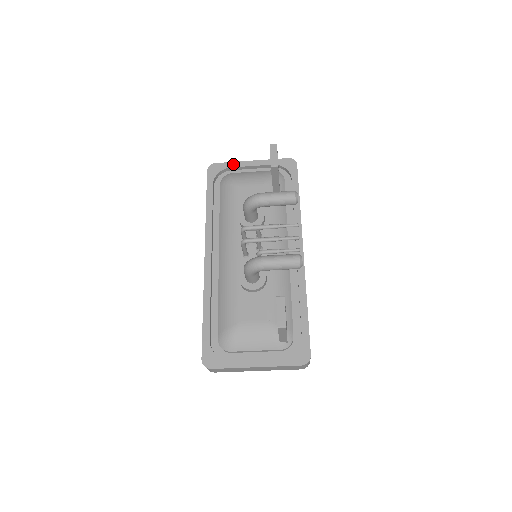
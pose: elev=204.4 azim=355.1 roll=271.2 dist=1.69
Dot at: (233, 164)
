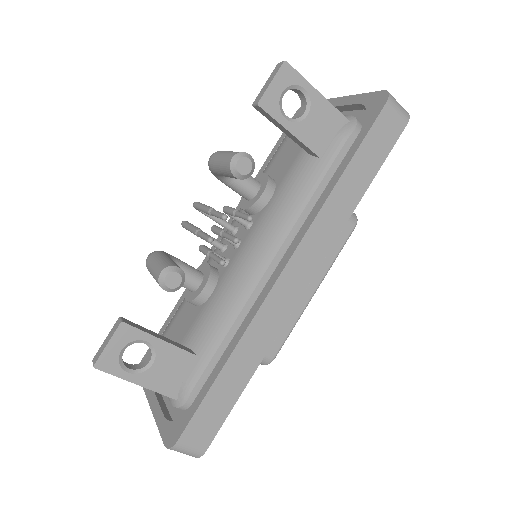
Dot at: occluded
